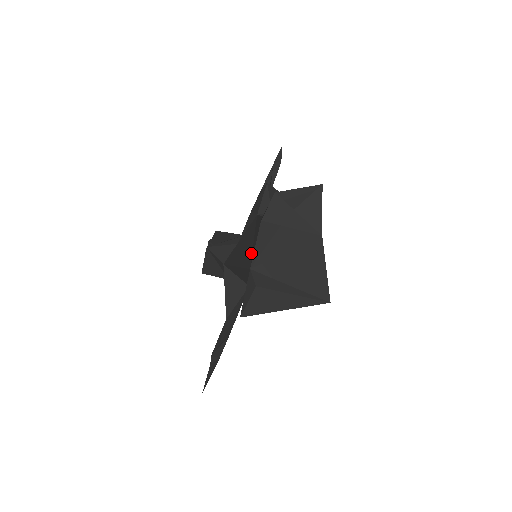
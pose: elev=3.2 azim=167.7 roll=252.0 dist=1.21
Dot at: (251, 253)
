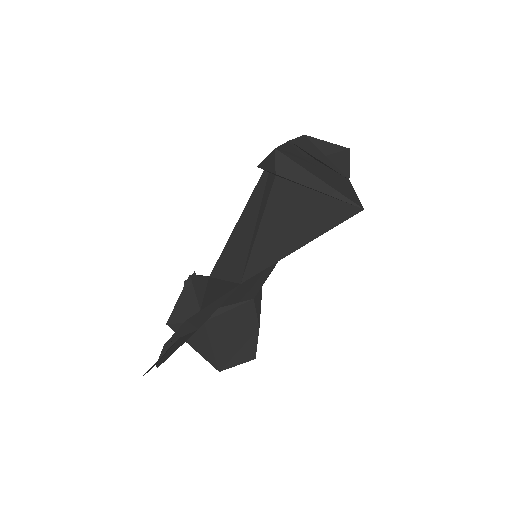
Dot at: occluded
